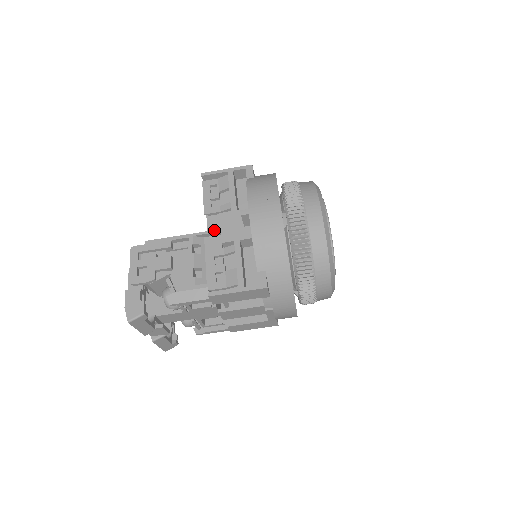
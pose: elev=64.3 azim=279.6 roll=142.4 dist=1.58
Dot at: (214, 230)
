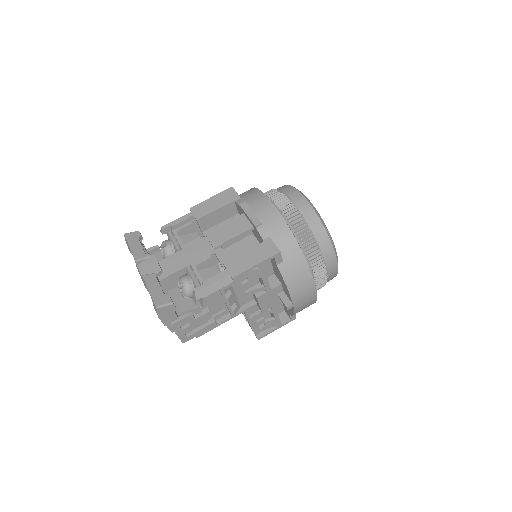
Dot at: occluded
